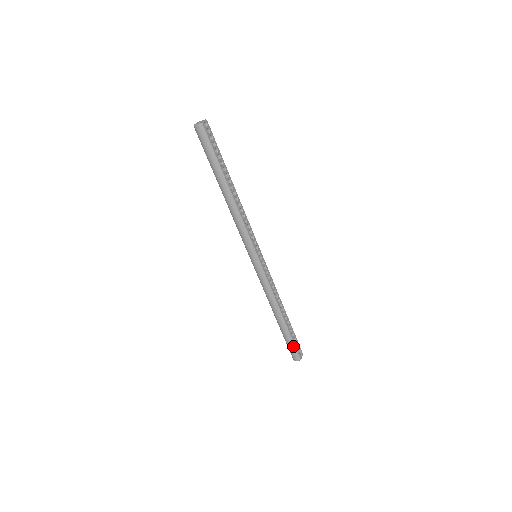
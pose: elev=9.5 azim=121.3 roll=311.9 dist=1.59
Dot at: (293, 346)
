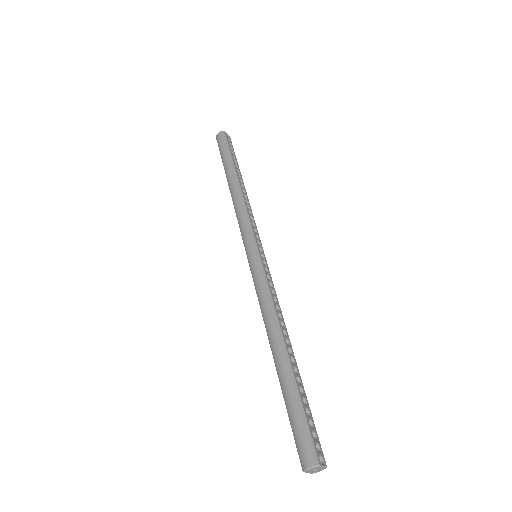
Dot at: (303, 421)
